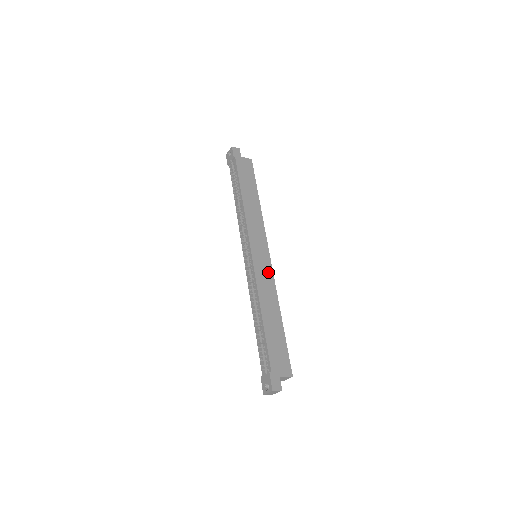
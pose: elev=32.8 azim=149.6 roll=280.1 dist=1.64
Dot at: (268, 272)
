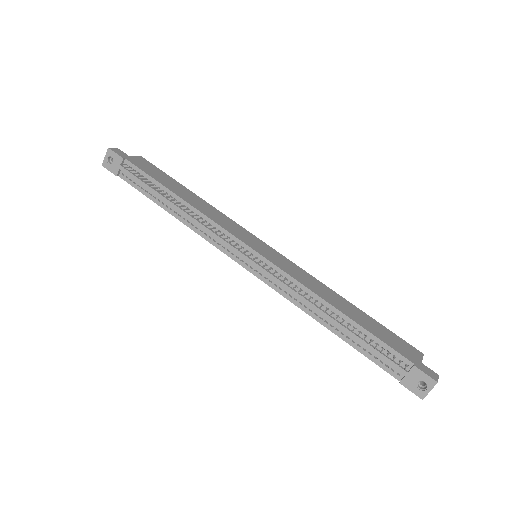
Dot at: (289, 263)
